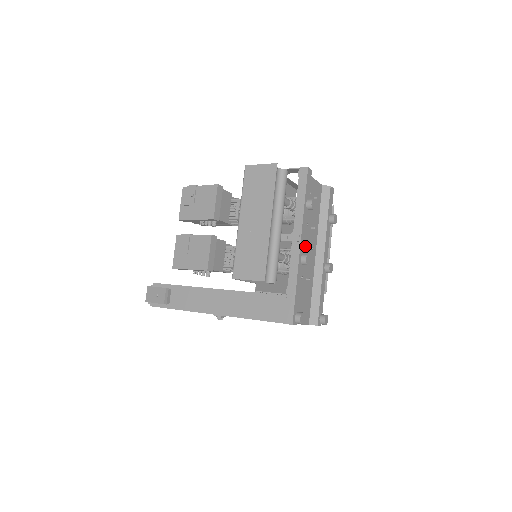
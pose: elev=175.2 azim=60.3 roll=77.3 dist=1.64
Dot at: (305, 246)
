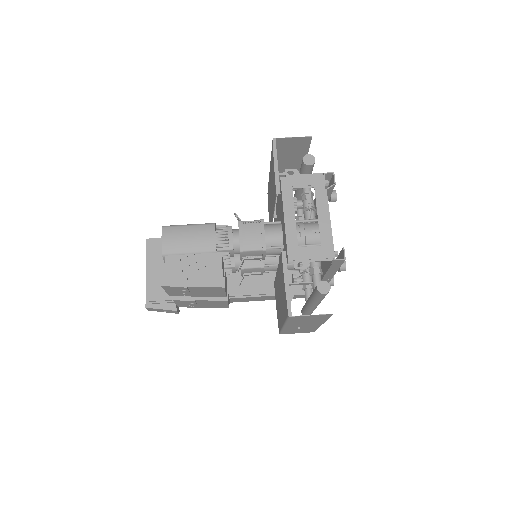
Dot at: occluded
